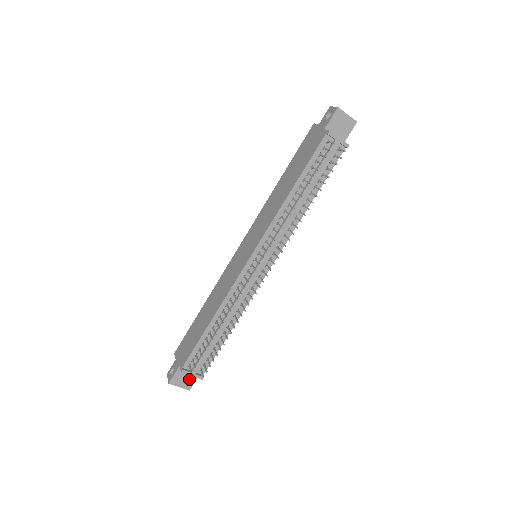
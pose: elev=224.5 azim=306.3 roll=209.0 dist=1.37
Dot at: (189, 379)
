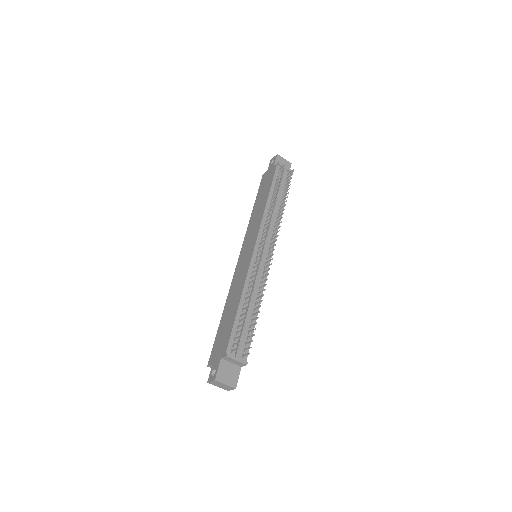
Dot at: (233, 374)
